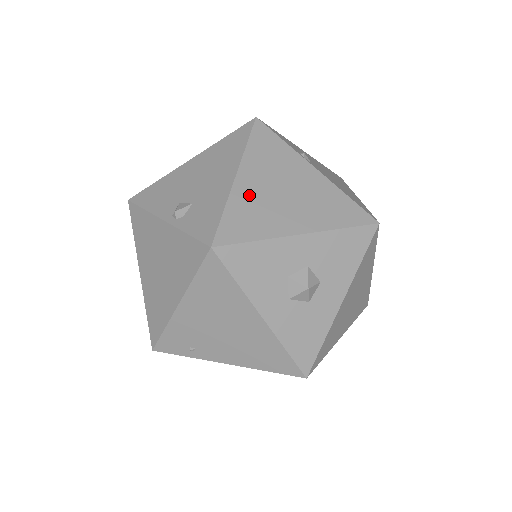
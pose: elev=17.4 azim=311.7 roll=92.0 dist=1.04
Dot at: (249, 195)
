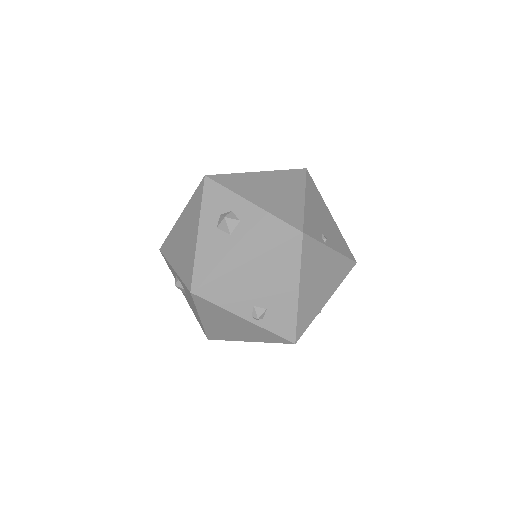
Dot at: (306, 299)
